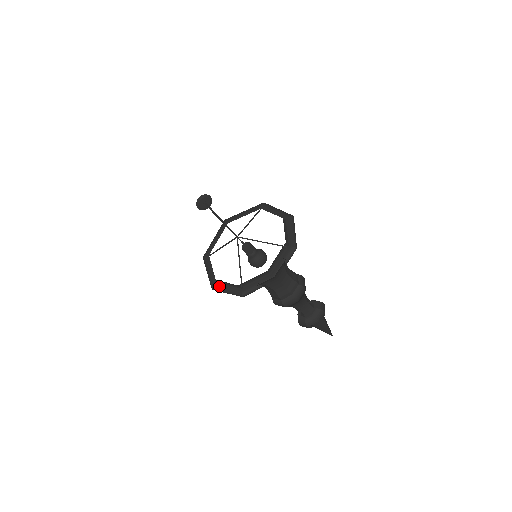
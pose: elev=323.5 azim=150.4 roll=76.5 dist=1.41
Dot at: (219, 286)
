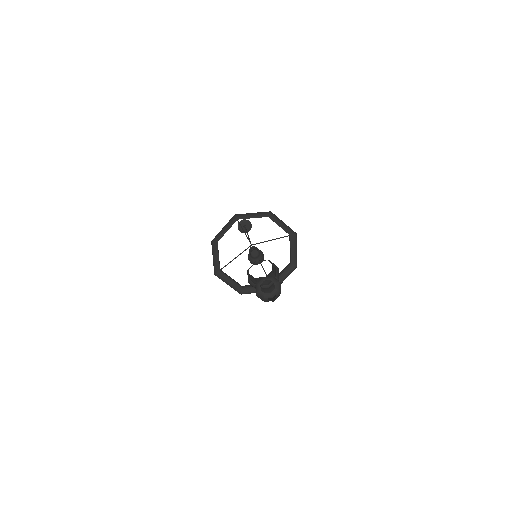
Dot at: (215, 247)
